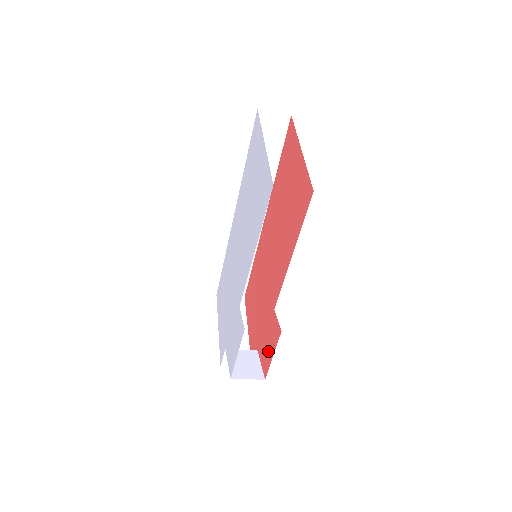
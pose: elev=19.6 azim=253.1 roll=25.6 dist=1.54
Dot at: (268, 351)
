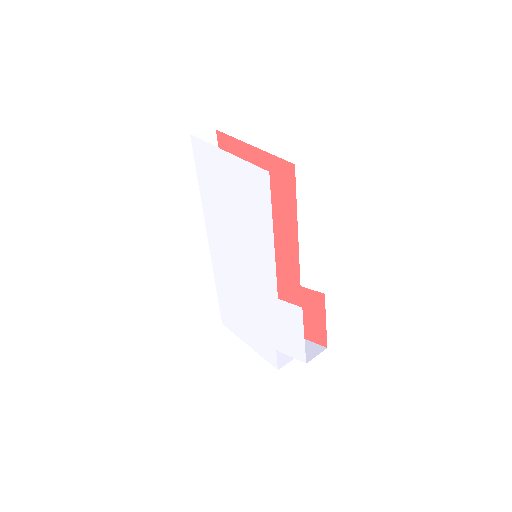
Dot at: (316, 323)
